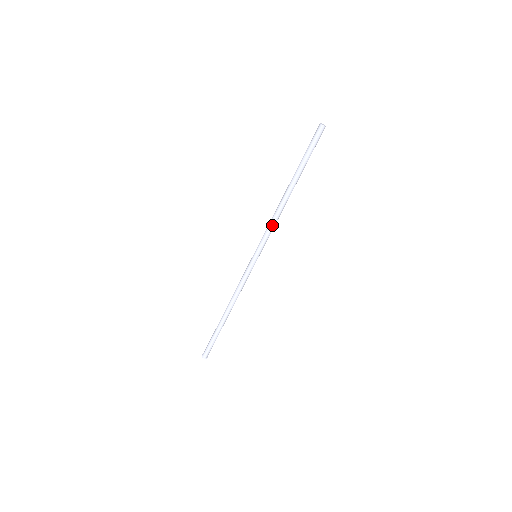
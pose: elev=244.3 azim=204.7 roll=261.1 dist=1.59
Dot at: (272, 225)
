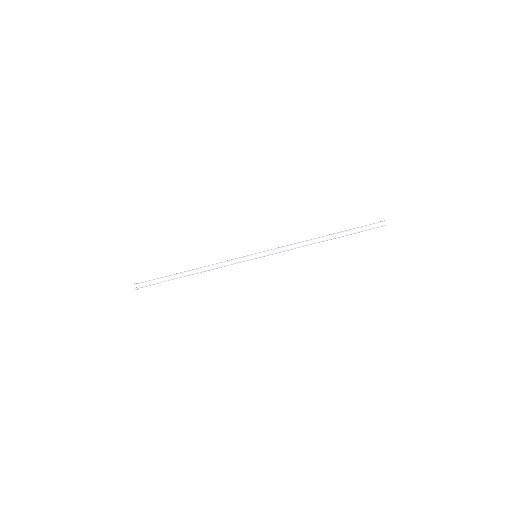
Dot at: occluded
